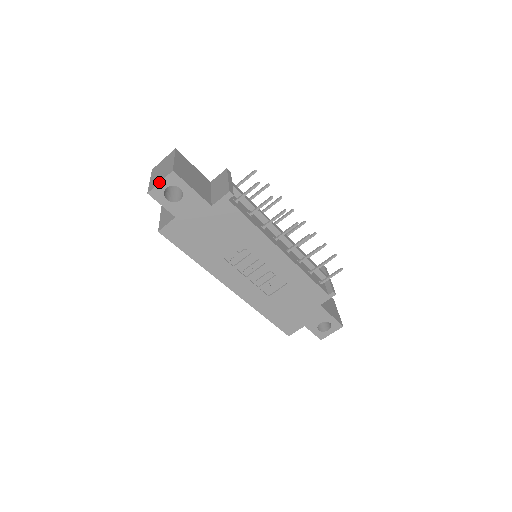
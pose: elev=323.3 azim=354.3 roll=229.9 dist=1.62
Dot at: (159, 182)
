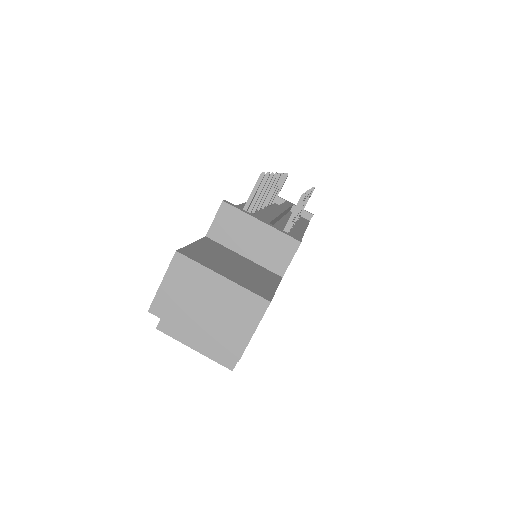
Dot at: occluded
